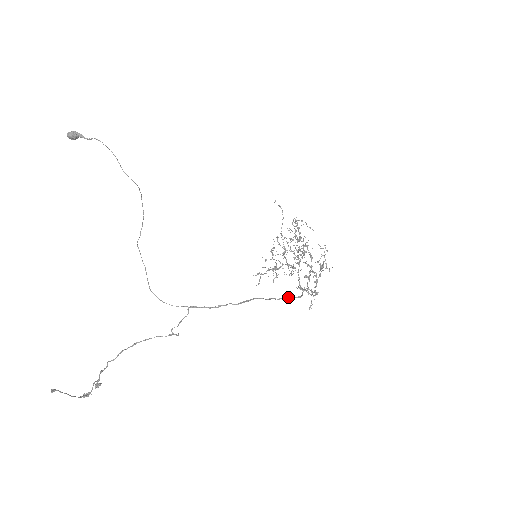
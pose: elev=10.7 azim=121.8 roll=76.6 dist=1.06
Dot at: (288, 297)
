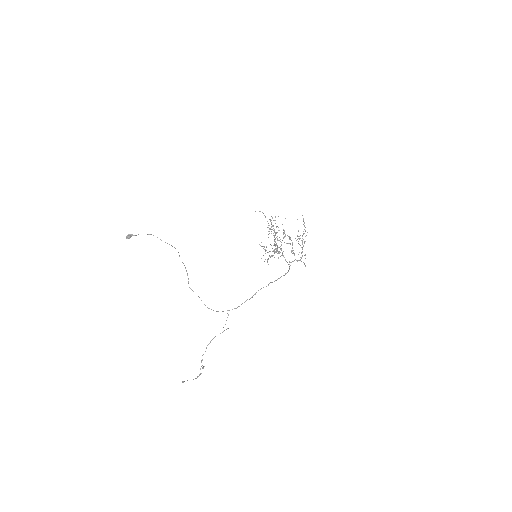
Dot at: (279, 278)
